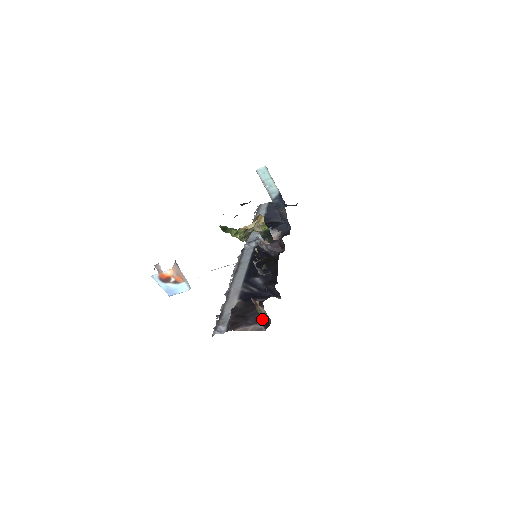
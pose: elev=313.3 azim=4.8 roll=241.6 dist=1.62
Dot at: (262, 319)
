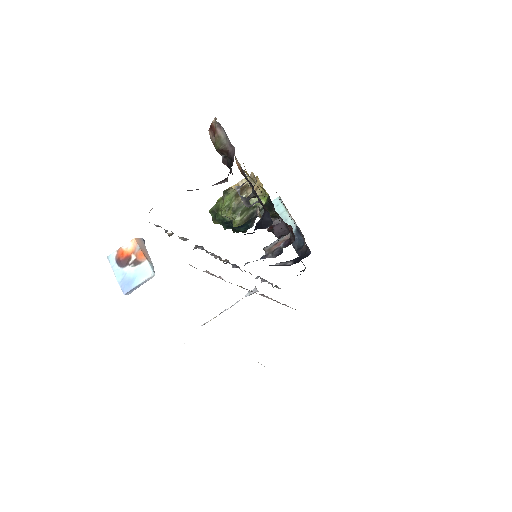
Dot at: occluded
